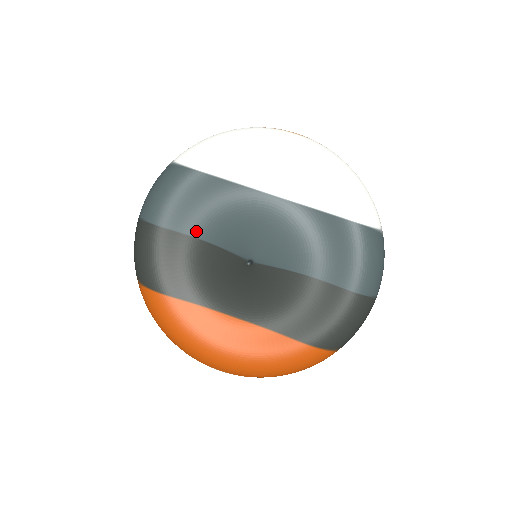
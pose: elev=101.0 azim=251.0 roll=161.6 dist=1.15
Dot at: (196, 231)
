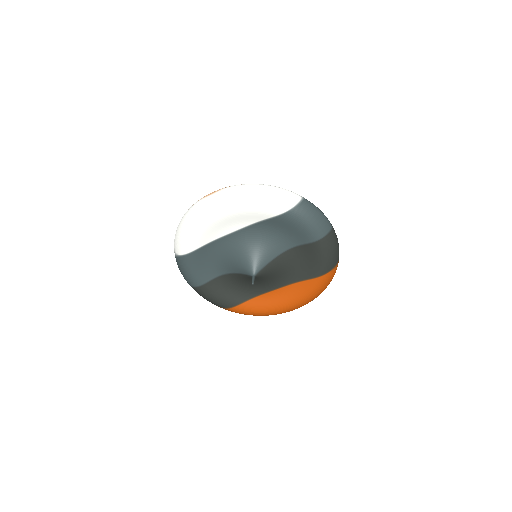
Dot at: (218, 273)
